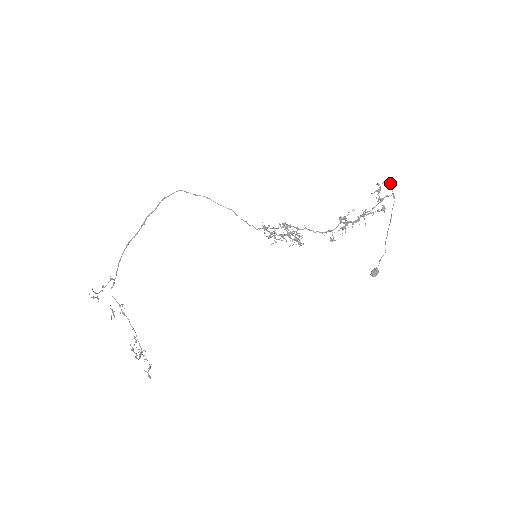
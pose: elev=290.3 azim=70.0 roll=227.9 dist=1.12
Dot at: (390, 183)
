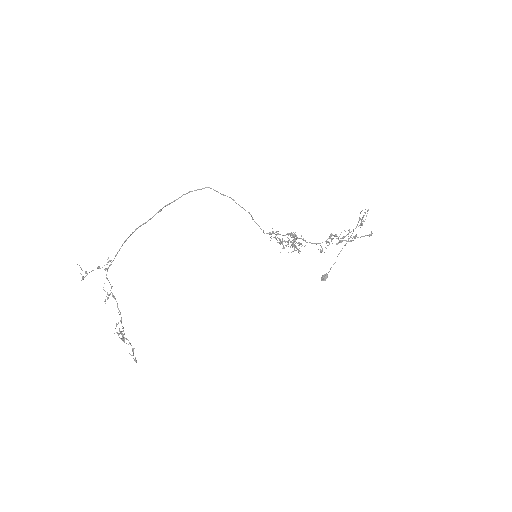
Dot at: occluded
